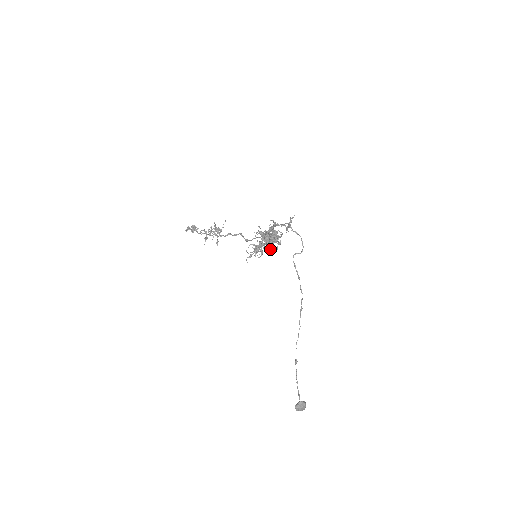
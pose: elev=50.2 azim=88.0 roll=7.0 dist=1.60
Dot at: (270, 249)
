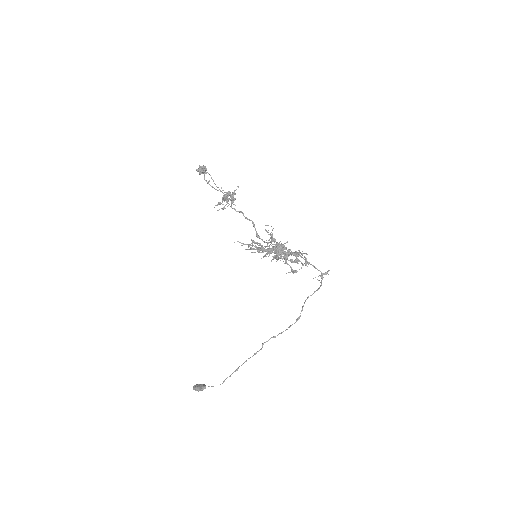
Dot at: occluded
